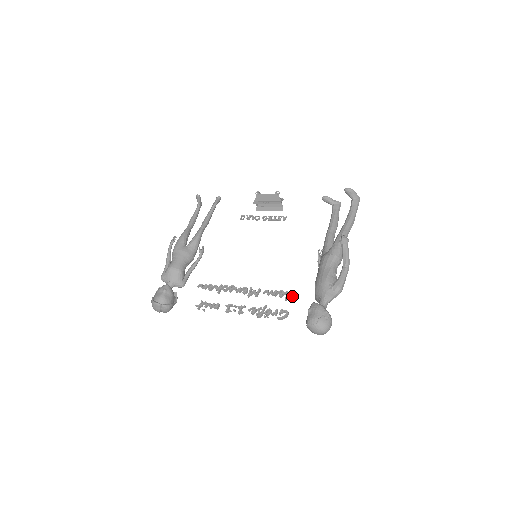
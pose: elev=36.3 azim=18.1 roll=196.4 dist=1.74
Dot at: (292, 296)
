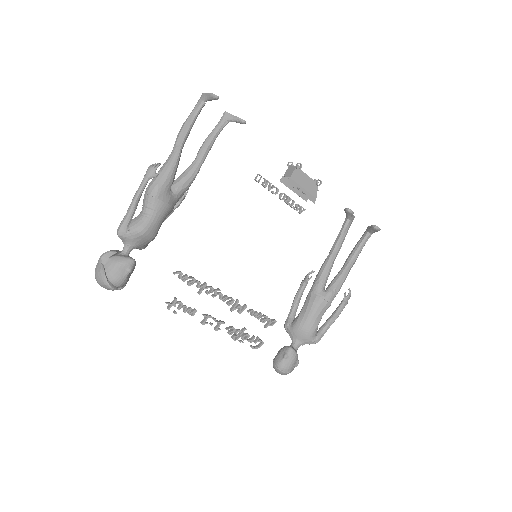
Dot at: (272, 324)
